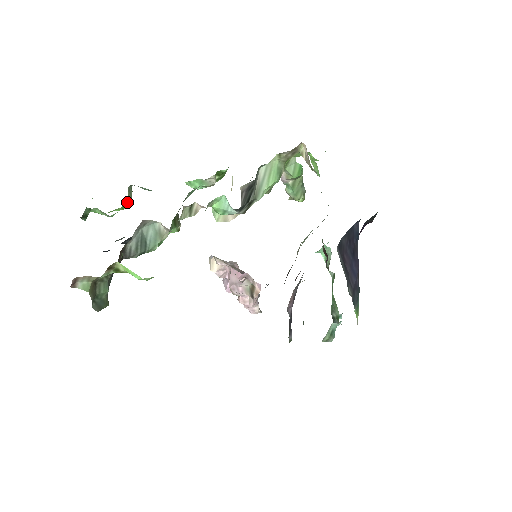
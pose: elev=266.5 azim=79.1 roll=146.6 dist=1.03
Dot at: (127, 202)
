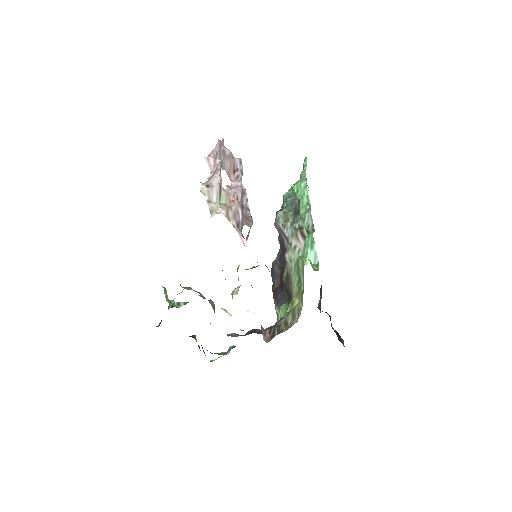
Dot at: occluded
